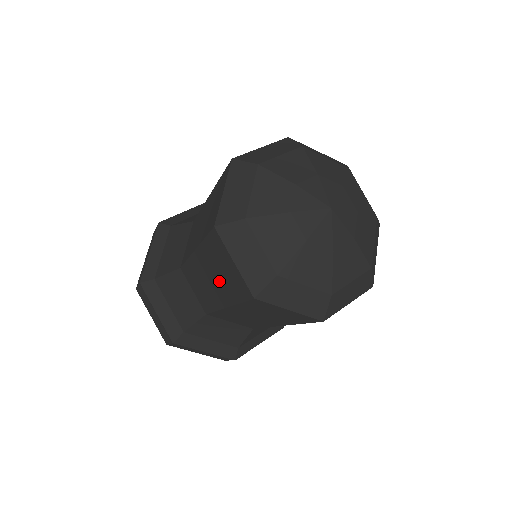
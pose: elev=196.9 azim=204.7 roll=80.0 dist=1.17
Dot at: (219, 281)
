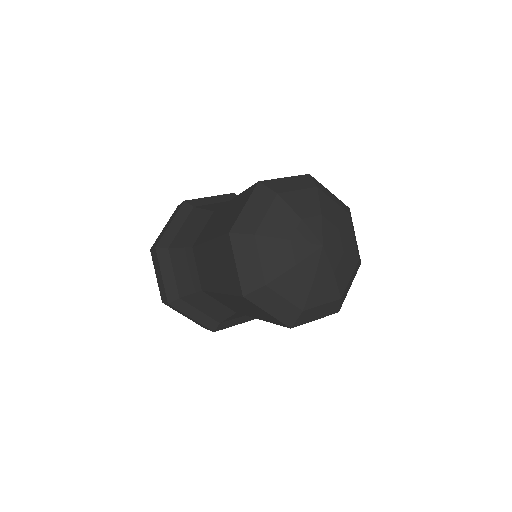
Dot at: (220, 272)
